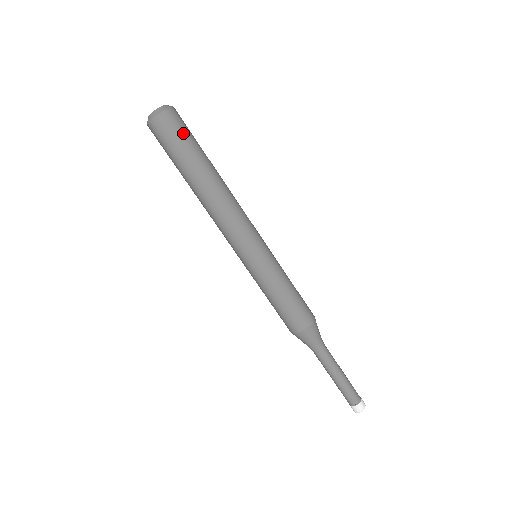
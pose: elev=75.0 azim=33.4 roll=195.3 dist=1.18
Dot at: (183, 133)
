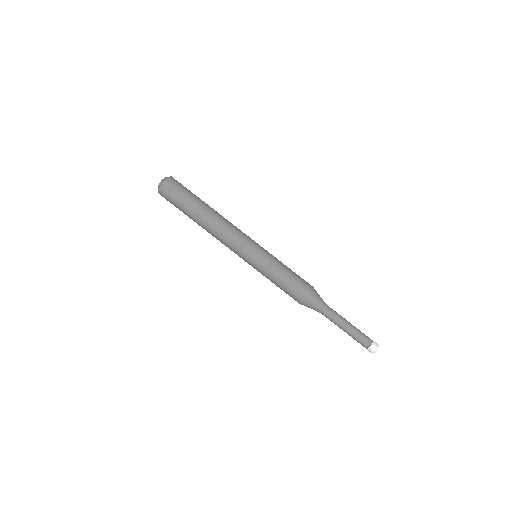
Dot at: (182, 190)
